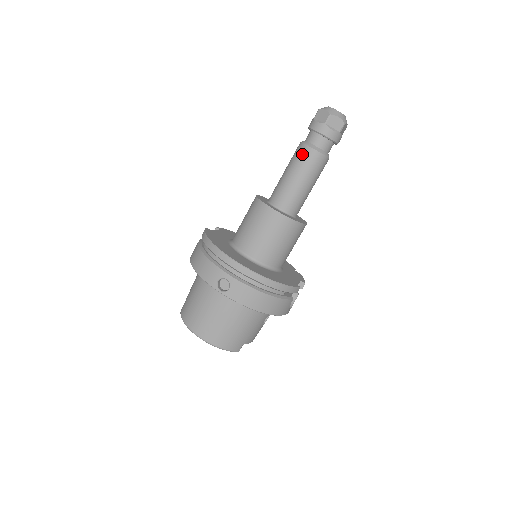
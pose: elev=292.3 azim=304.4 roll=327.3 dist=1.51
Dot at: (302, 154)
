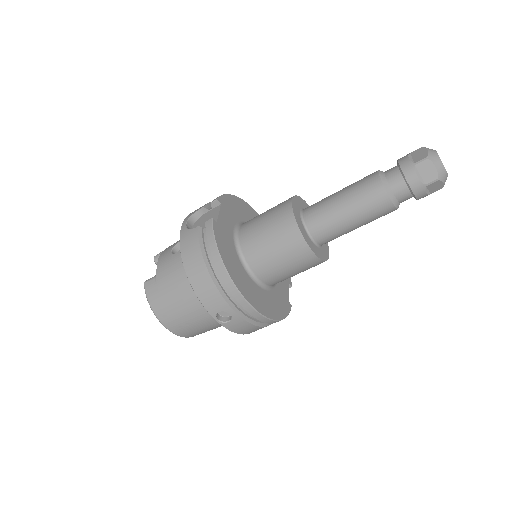
Dot at: (376, 201)
